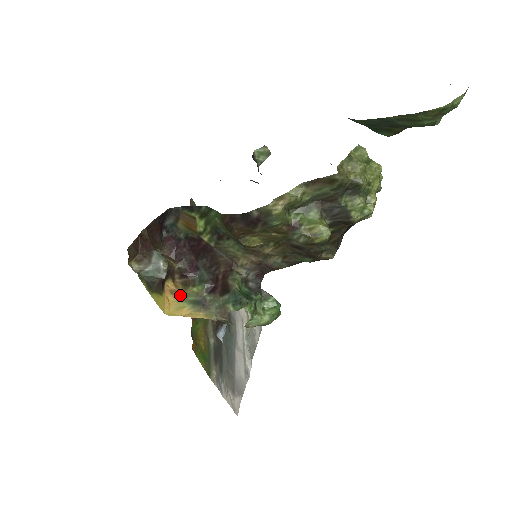
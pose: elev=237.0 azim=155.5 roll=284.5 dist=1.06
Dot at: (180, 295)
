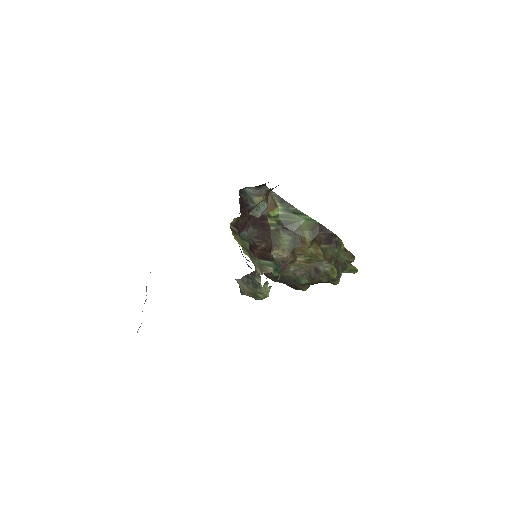
Dot at: (233, 234)
